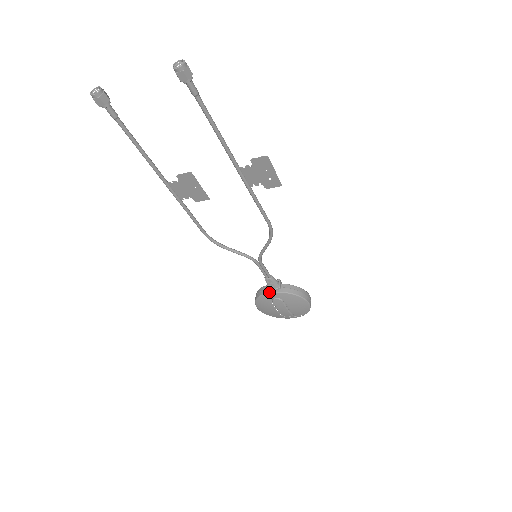
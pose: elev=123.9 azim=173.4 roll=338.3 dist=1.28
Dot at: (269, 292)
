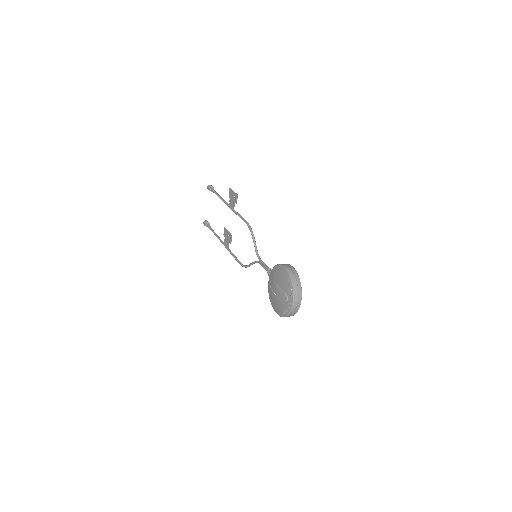
Dot at: (269, 281)
